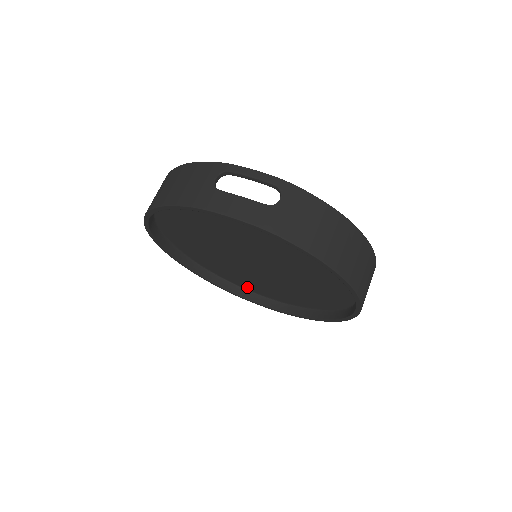
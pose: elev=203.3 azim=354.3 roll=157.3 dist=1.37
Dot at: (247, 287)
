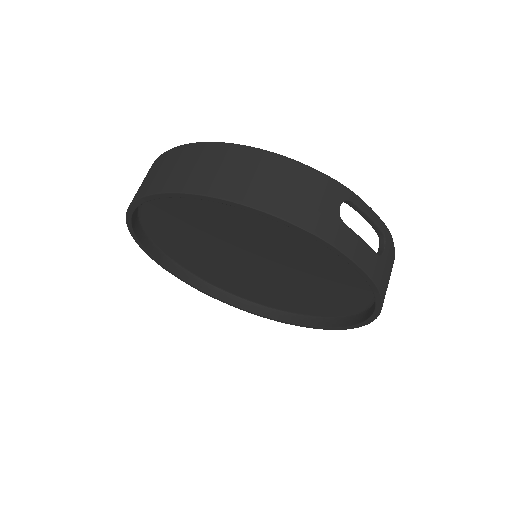
Dot at: (179, 260)
